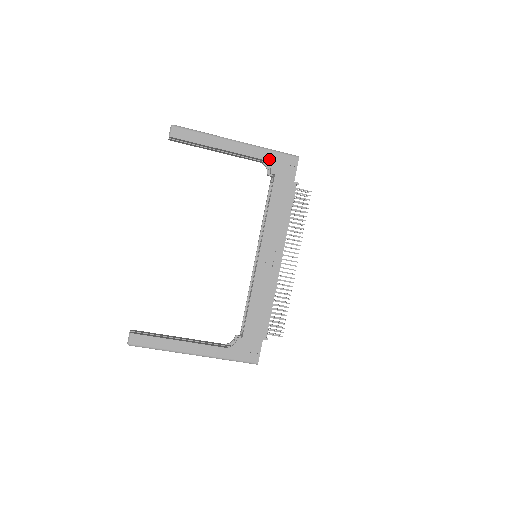
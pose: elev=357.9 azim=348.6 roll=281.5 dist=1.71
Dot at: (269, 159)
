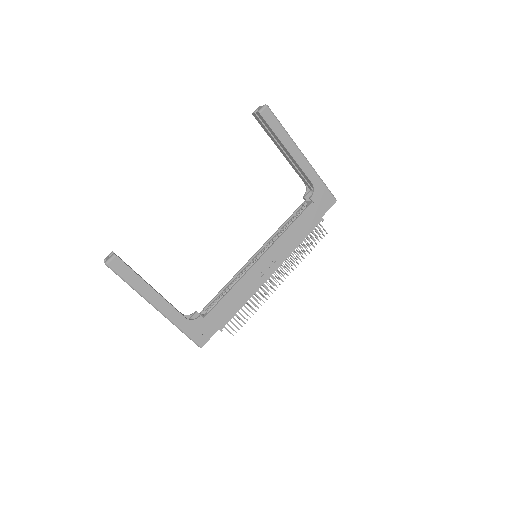
Dot at: (316, 186)
